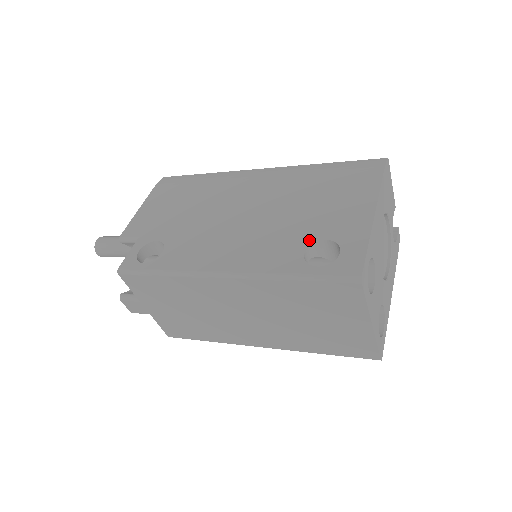
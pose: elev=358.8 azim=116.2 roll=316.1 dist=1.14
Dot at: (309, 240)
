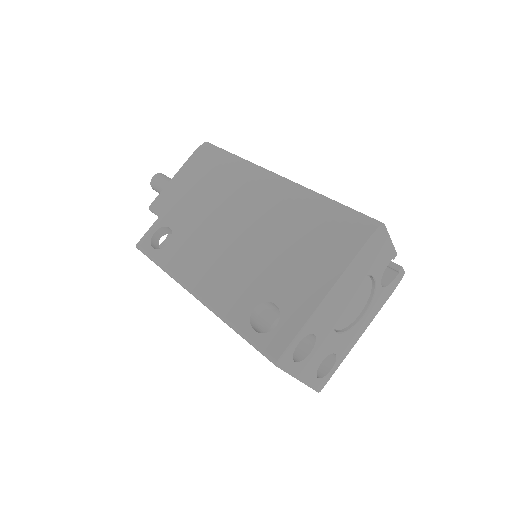
Dot at: (264, 297)
